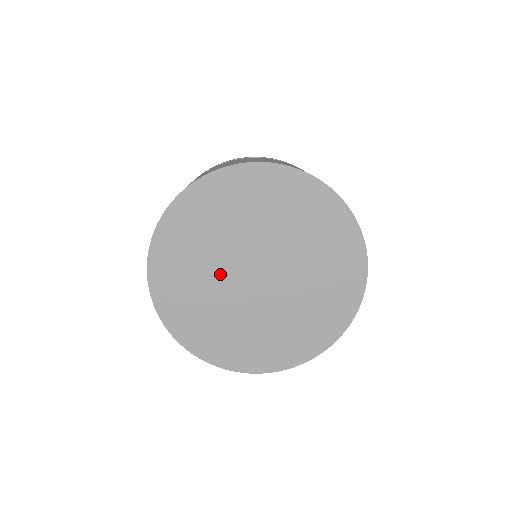
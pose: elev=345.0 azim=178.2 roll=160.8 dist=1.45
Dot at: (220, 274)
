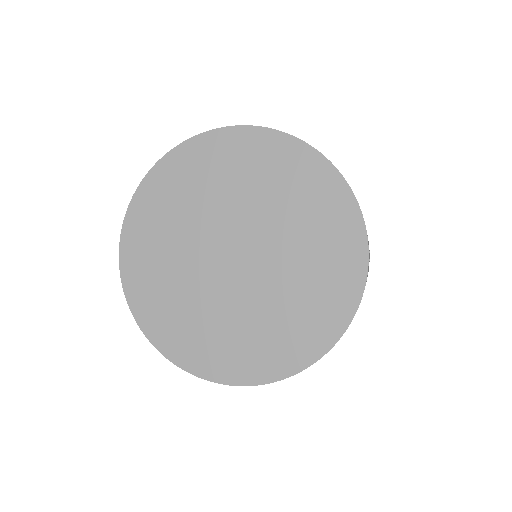
Dot at: (196, 238)
